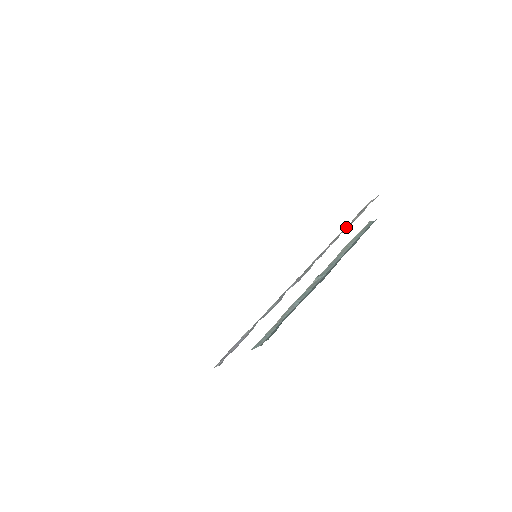
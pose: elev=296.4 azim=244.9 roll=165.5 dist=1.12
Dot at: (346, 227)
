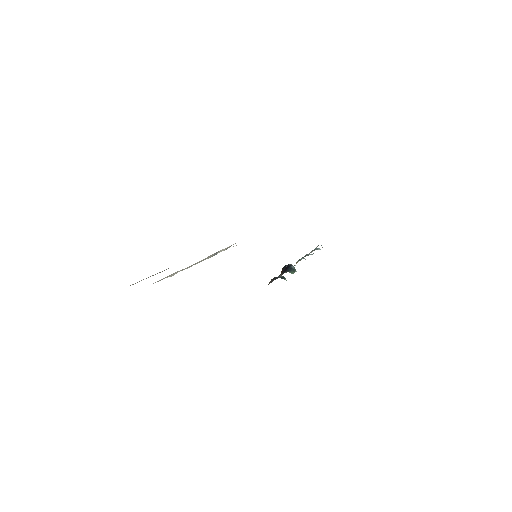
Dot at: occluded
